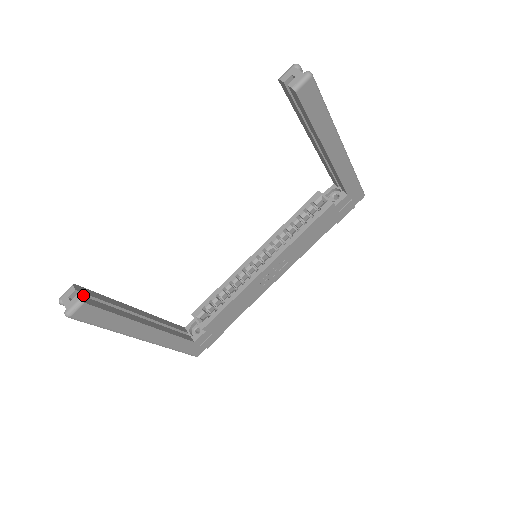
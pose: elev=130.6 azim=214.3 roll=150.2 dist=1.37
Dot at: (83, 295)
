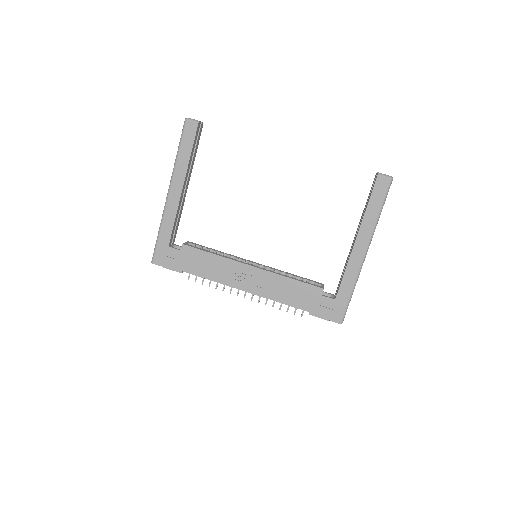
Dot at: (199, 129)
